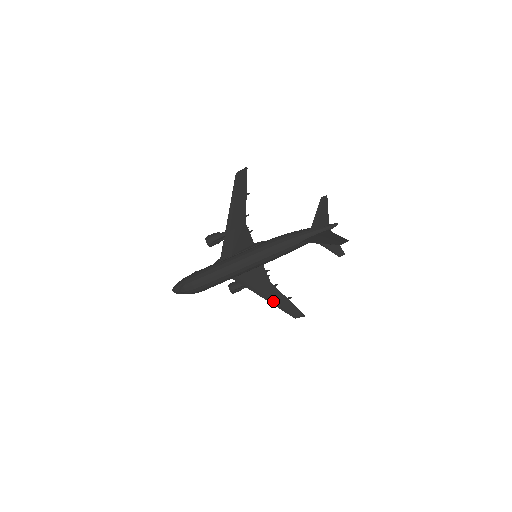
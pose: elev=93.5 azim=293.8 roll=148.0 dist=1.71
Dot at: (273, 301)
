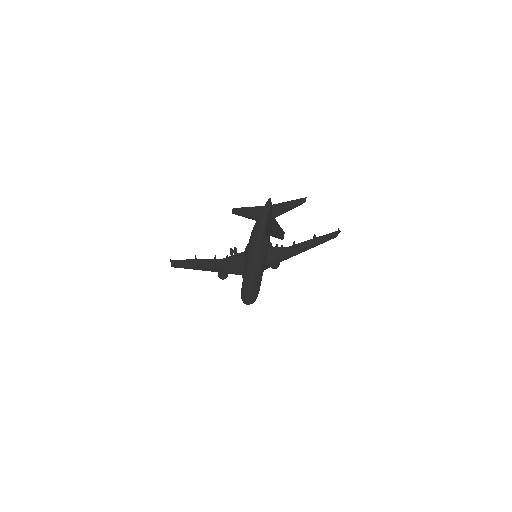
Dot at: (306, 249)
